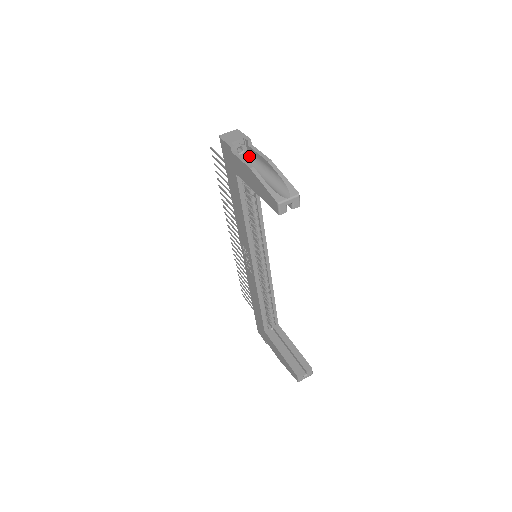
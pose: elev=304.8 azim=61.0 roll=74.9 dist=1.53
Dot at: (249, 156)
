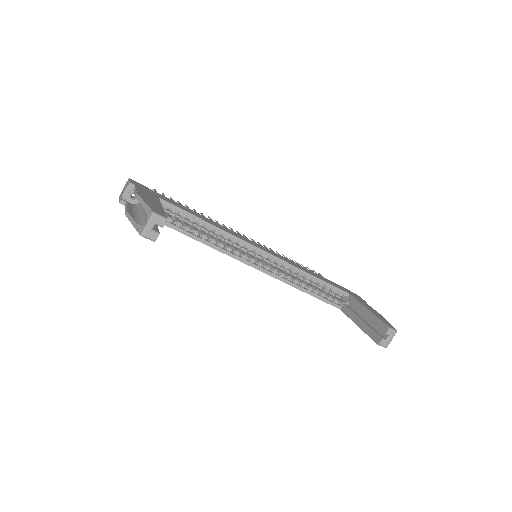
Dot at: occluded
